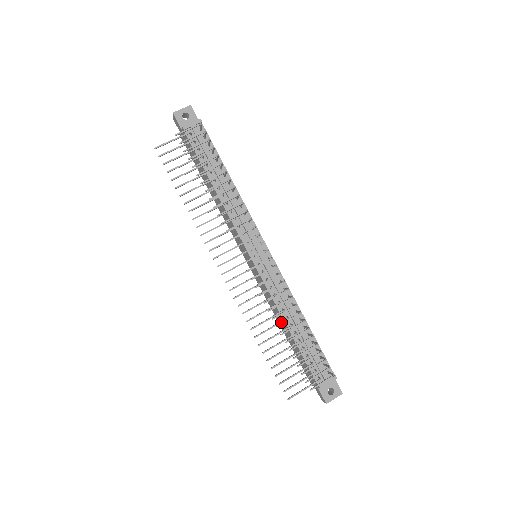
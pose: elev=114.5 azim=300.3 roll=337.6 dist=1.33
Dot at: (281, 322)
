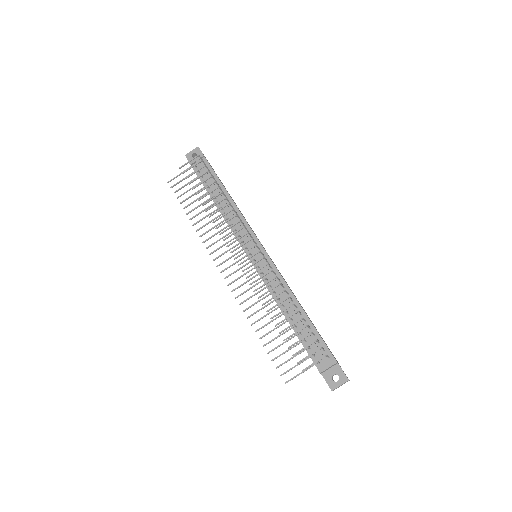
Dot at: (275, 309)
